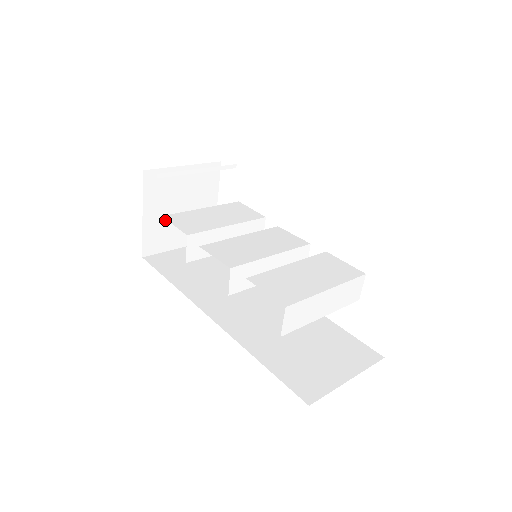
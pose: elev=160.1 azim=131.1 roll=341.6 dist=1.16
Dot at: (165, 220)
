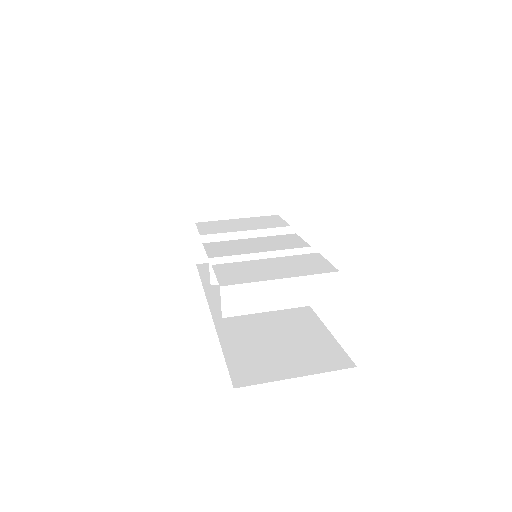
Dot at: occluded
